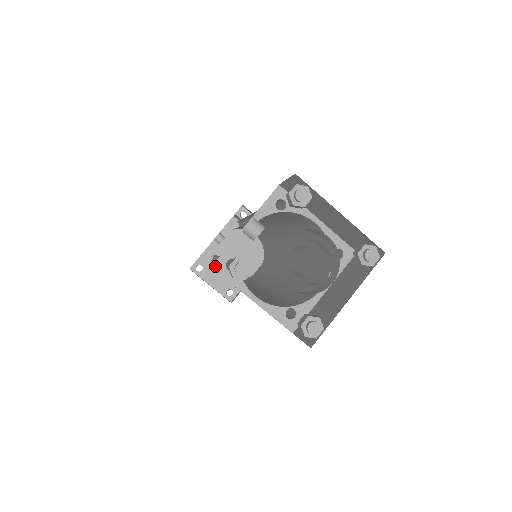
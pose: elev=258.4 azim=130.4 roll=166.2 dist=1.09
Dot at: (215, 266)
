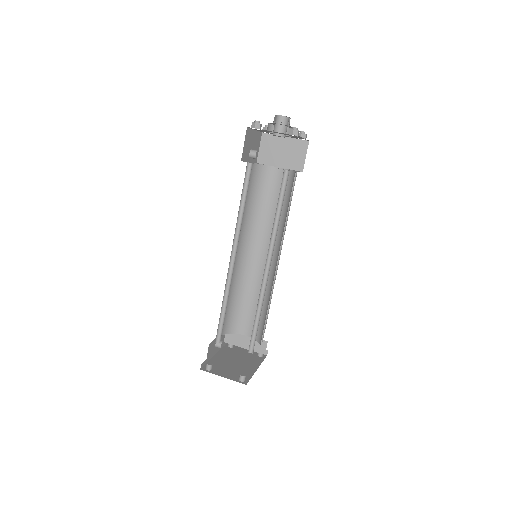
Dot at: (243, 161)
